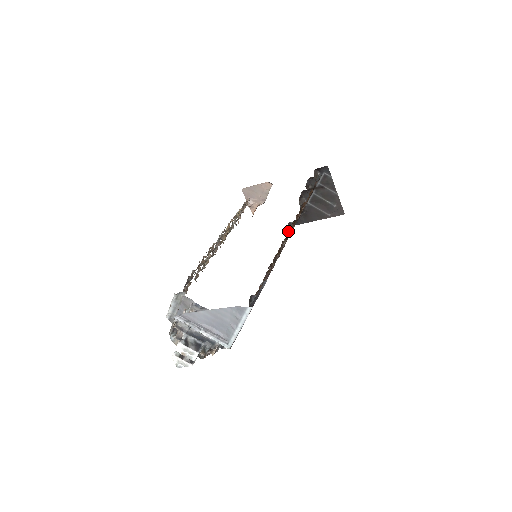
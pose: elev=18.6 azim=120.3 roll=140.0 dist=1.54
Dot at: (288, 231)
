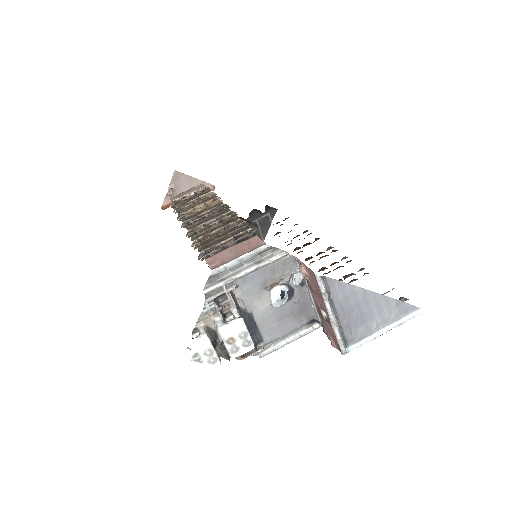
Dot at: (294, 249)
